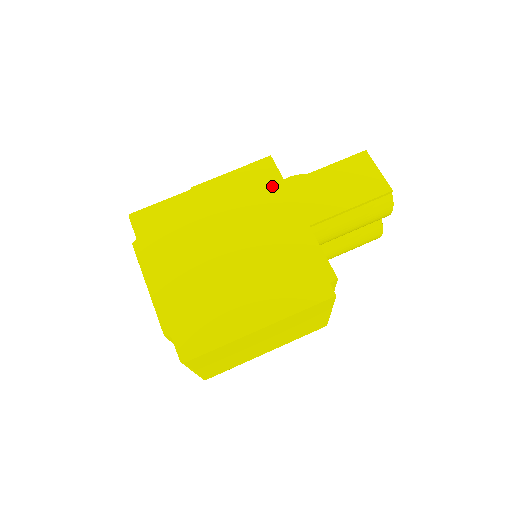
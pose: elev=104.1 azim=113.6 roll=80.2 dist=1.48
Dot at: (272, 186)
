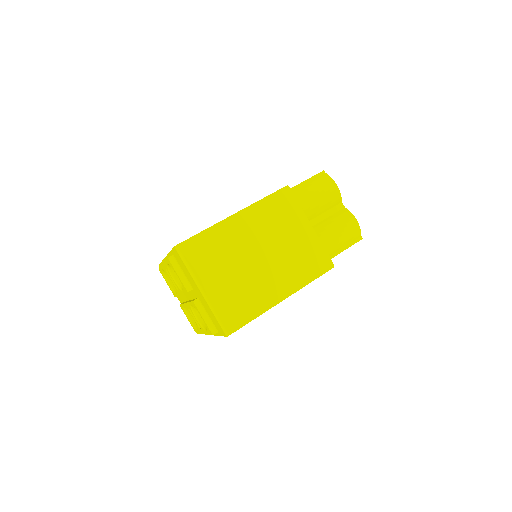
Dot at: occluded
